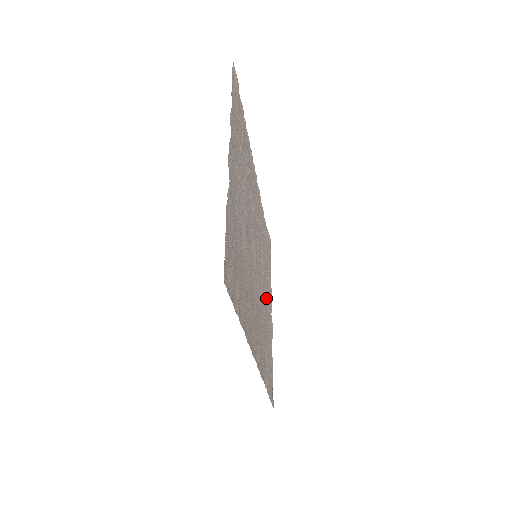
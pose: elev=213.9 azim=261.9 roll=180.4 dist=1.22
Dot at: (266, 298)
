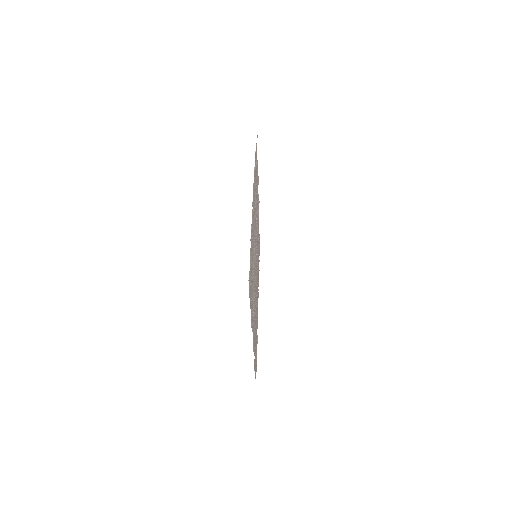
Dot at: occluded
